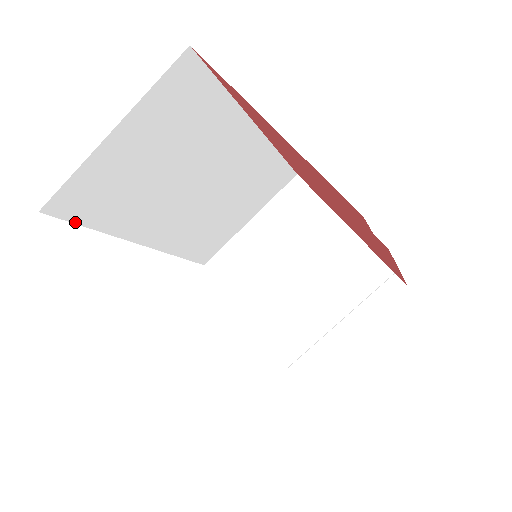
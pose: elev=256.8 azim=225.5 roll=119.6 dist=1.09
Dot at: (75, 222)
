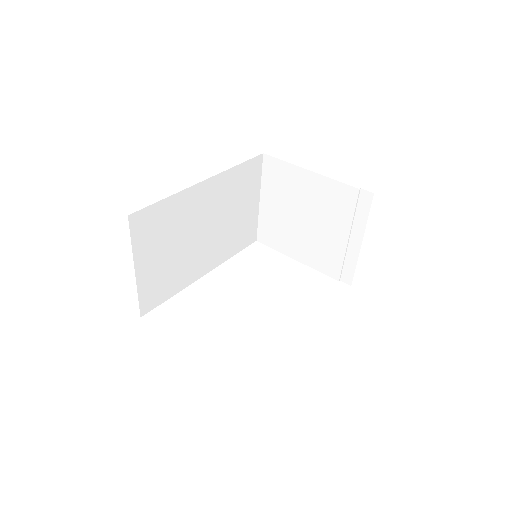
Dot at: (160, 304)
